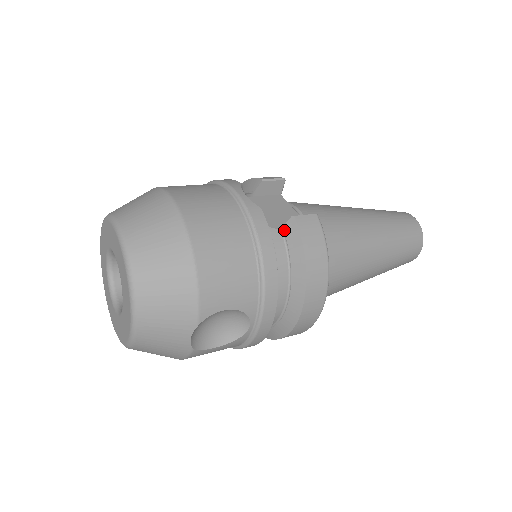
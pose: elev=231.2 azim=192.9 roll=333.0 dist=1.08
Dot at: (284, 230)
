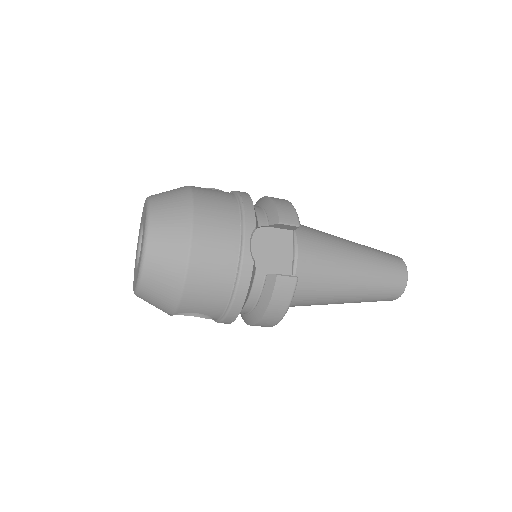
Dot at: (267, 277)
